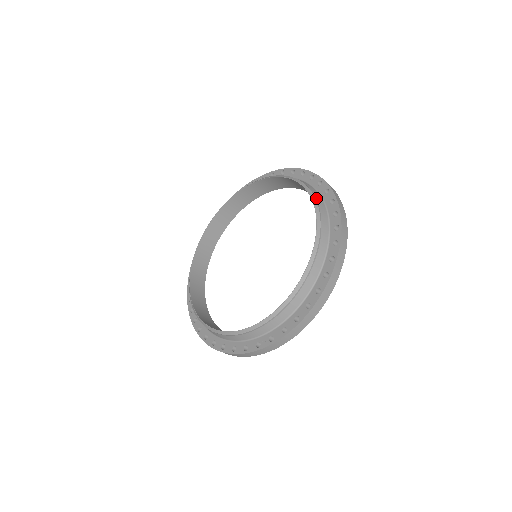
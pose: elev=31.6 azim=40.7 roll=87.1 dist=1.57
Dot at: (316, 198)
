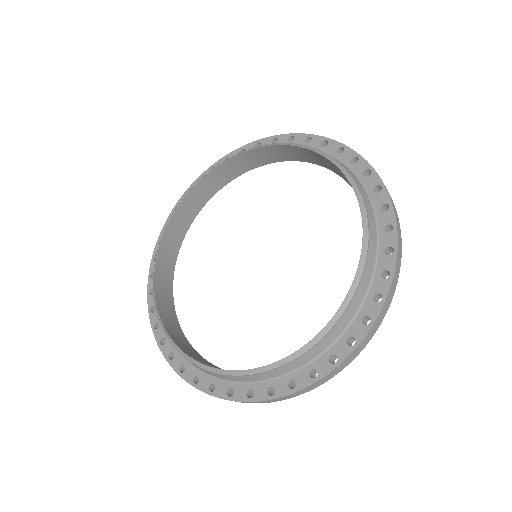
Dot at: (368, 216)
